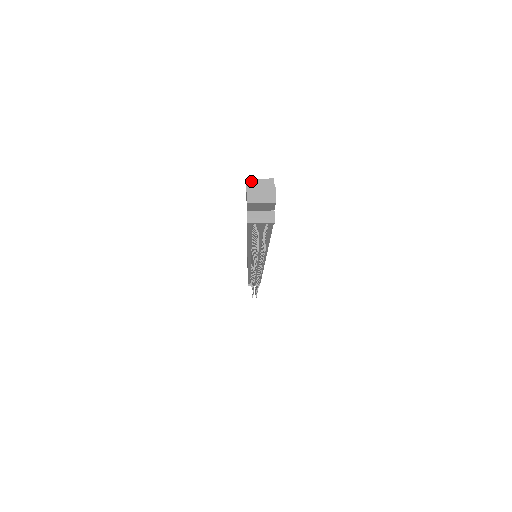
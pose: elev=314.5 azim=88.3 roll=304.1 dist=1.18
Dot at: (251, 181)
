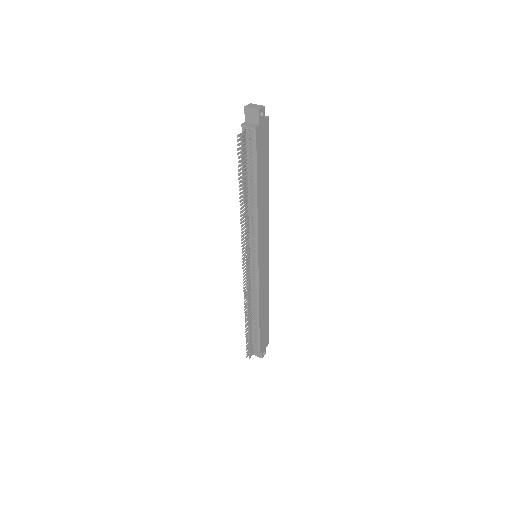
Dot at: occluded
